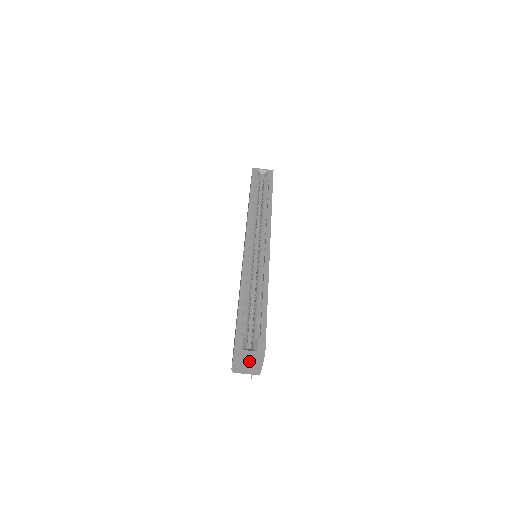
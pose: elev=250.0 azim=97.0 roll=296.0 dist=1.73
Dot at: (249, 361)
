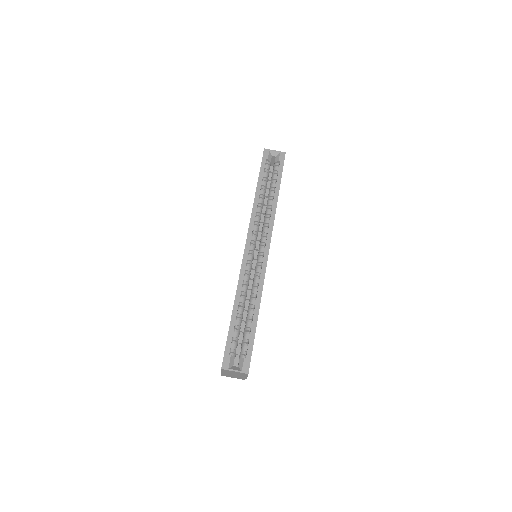
Dot at: (235, 374)
